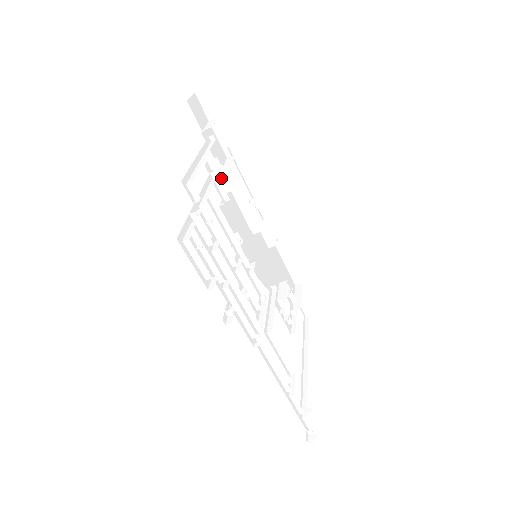
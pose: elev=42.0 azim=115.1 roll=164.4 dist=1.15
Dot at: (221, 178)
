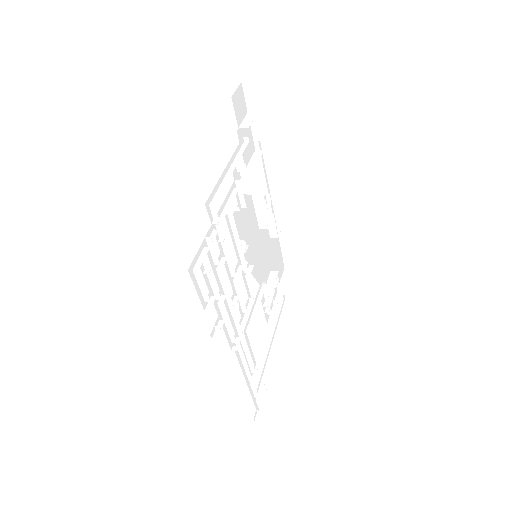
Dot at: (244, 181)
